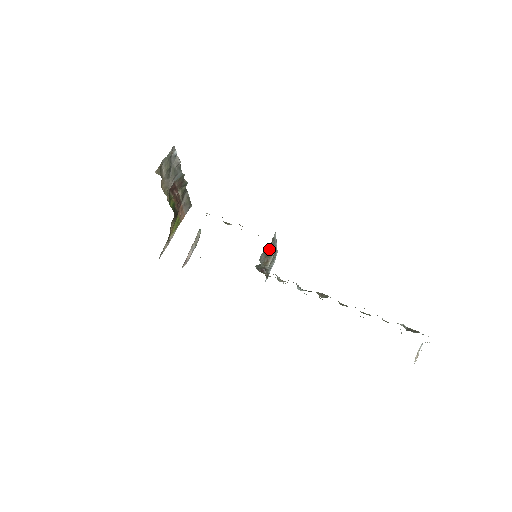
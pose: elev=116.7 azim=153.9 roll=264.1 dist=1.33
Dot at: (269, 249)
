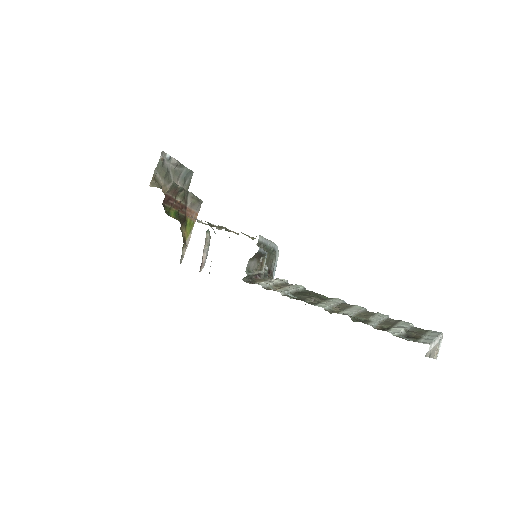
Dot at: (257, 255)
